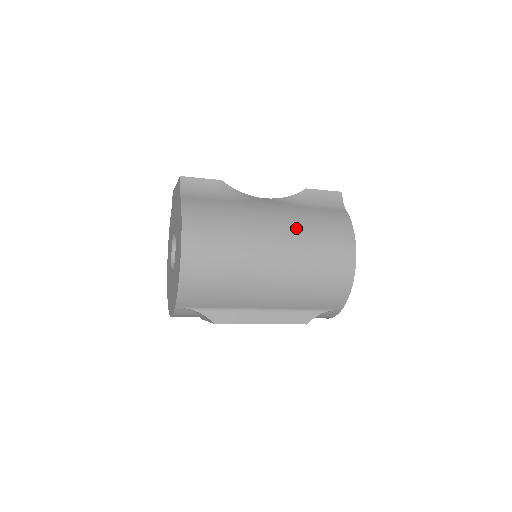
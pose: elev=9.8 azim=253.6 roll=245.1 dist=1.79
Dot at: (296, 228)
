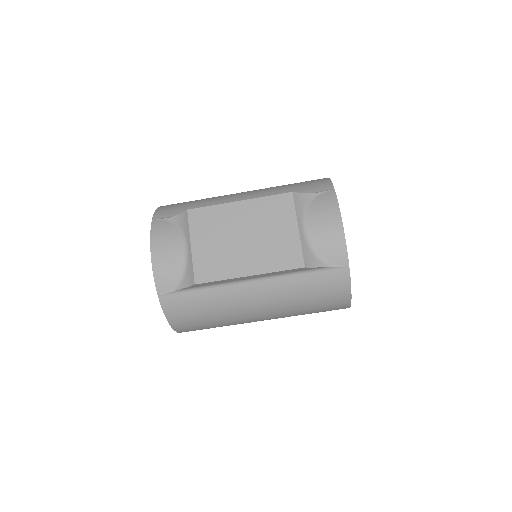
Dot at: occluded
